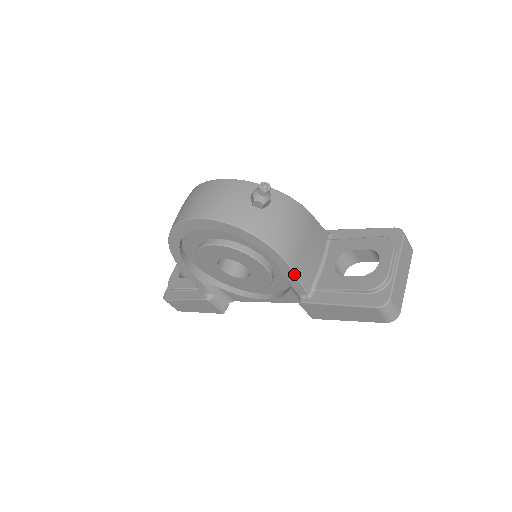
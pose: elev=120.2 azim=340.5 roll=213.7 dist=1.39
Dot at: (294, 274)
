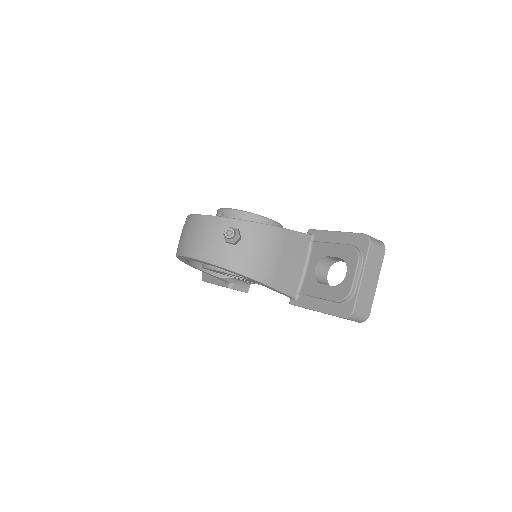
Dot at: (275, 289)
